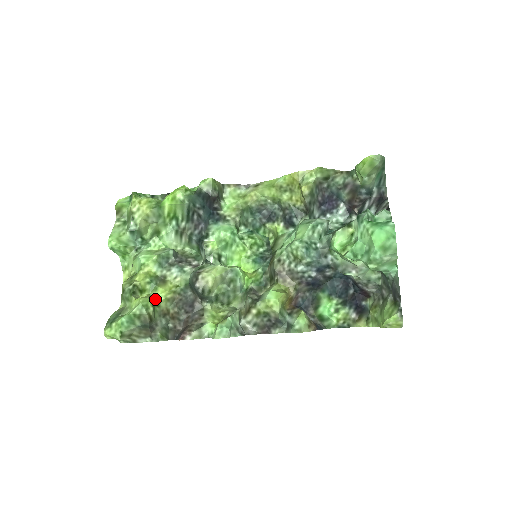
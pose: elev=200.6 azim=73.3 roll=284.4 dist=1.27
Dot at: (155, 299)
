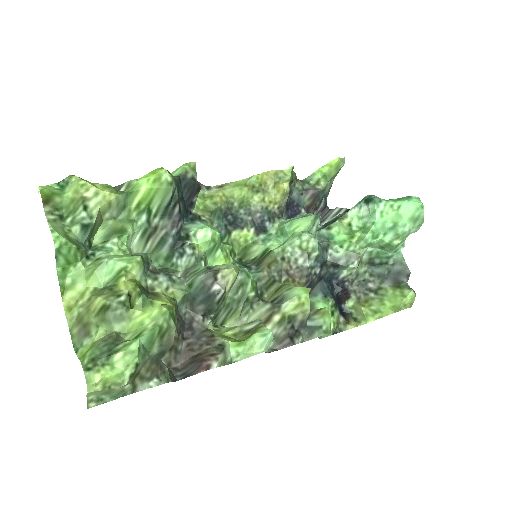
Dot at: occluded
